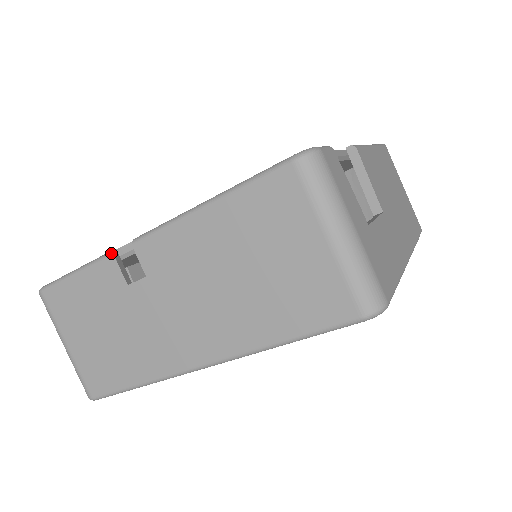
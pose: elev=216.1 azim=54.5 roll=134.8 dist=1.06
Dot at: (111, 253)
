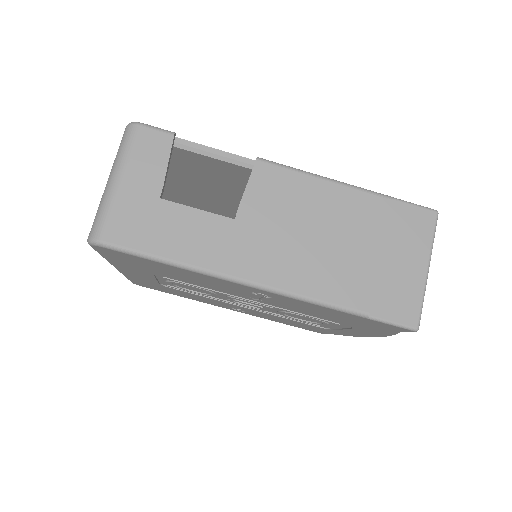
Dot at: occluded
